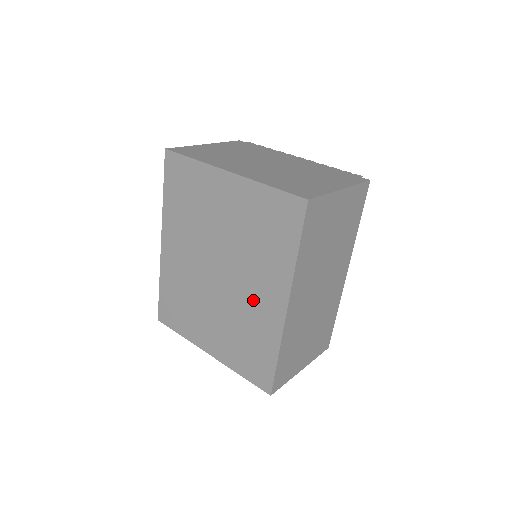
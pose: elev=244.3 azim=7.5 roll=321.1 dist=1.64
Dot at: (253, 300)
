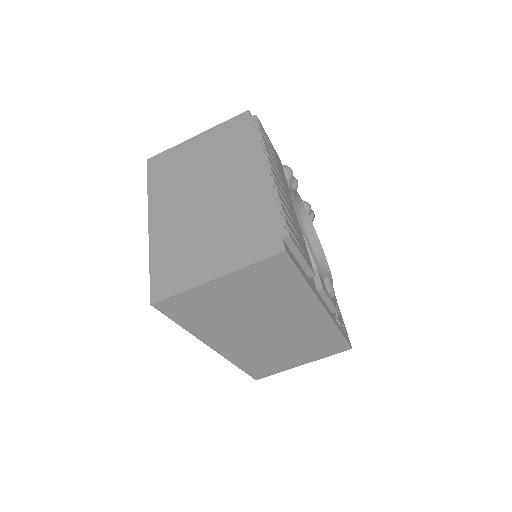
Dot at: occluded
